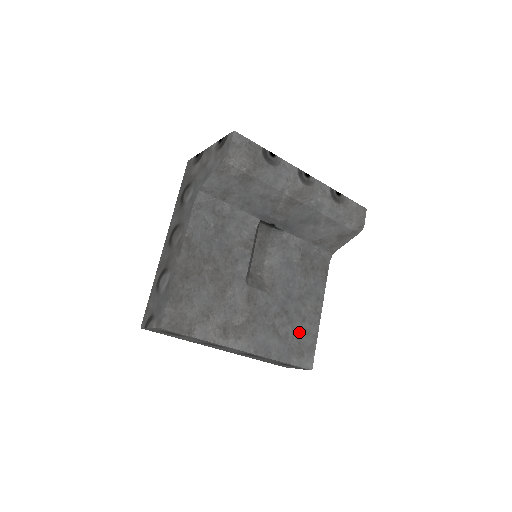
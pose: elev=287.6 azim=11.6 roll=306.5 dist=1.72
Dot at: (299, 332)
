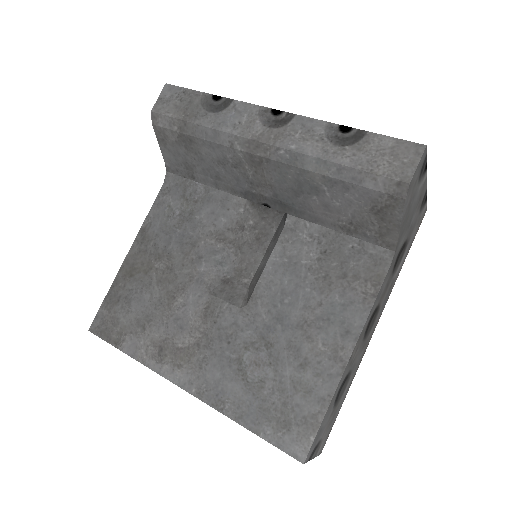
Dot at: (288, 384)
